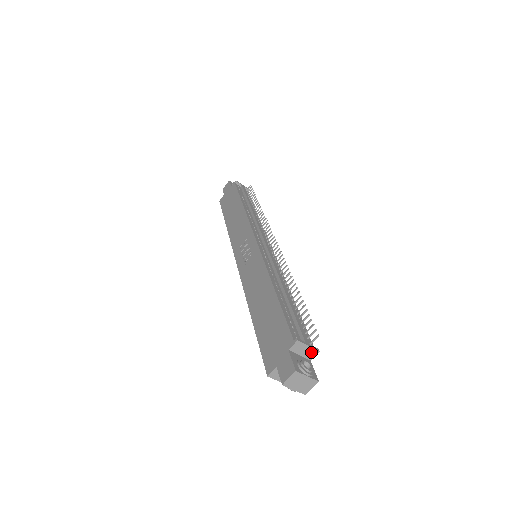
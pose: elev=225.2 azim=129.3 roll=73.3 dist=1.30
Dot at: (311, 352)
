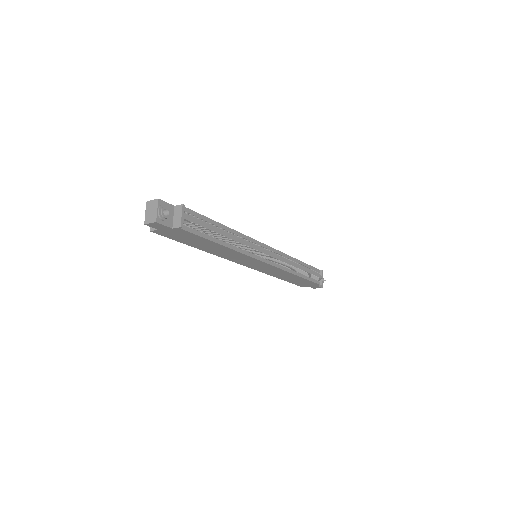
Dot at: (178, 222)
